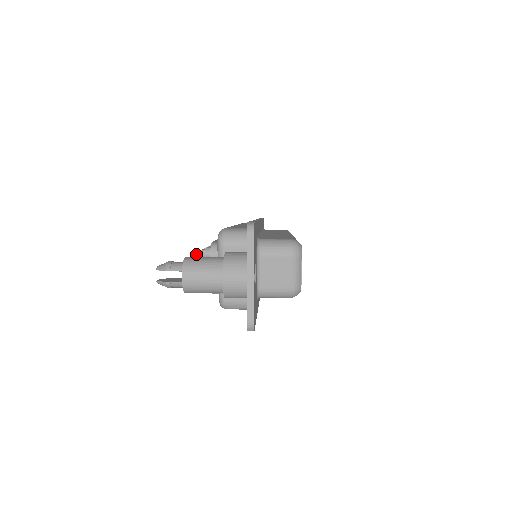
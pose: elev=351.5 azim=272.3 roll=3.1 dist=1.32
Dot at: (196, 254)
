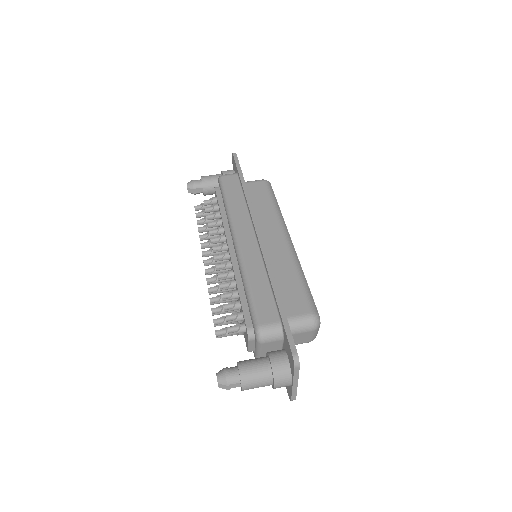
Dot at: occluded
